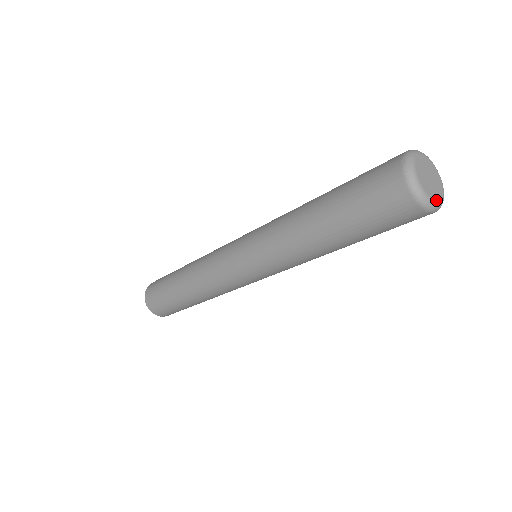
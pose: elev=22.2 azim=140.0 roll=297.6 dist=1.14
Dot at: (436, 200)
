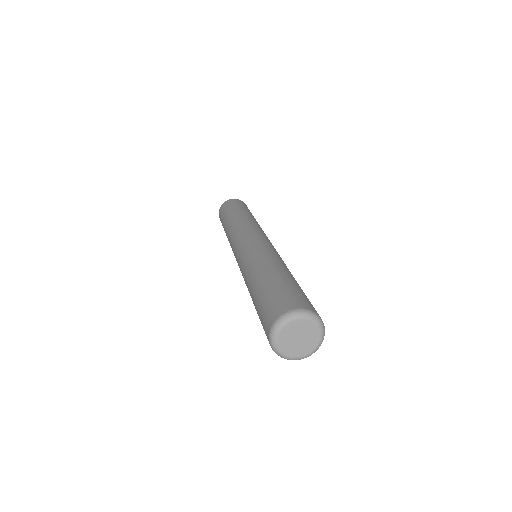
Dot at: (286, 353)
